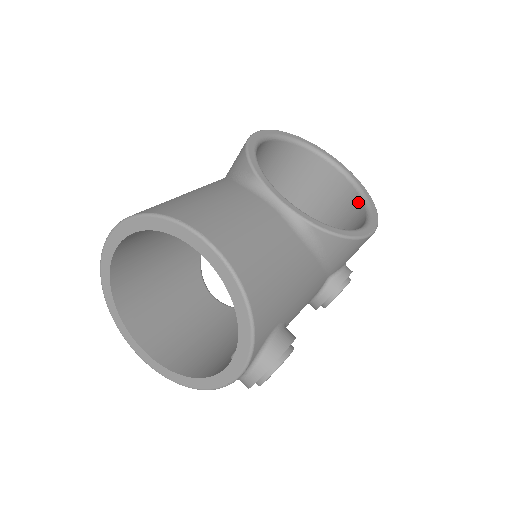
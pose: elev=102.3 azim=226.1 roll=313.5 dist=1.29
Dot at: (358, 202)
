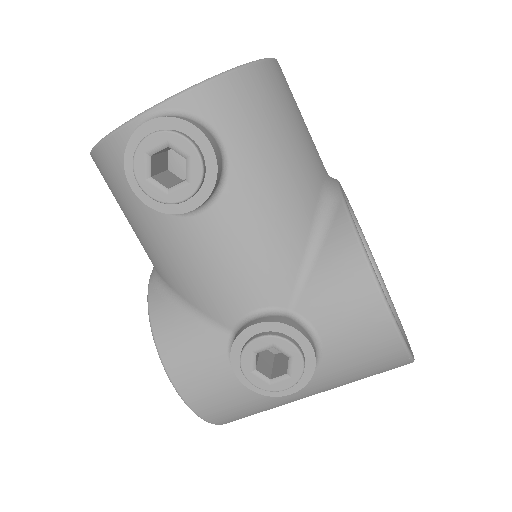
Dot at: occluded
